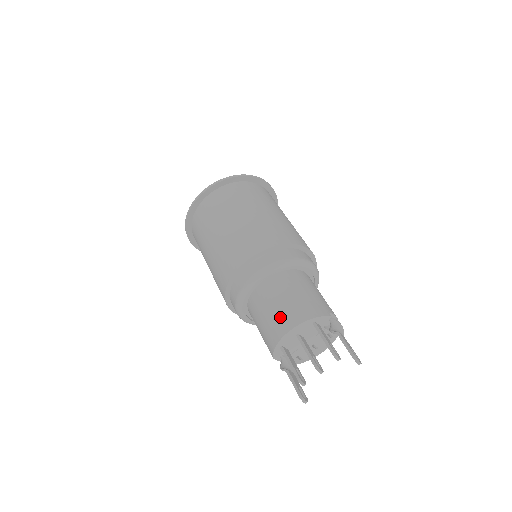
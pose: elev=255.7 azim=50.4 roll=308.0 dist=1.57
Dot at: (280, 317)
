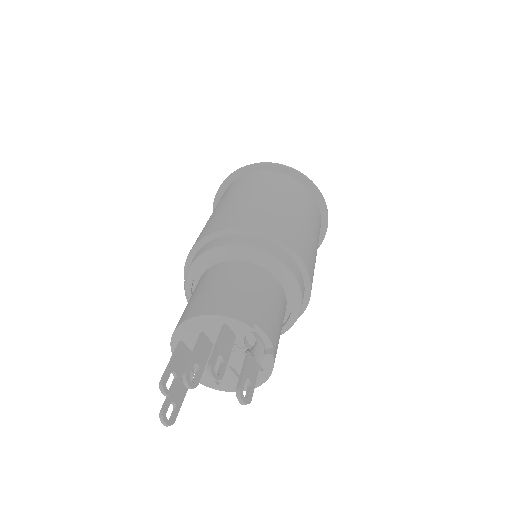
Dot at: (195, 302)
